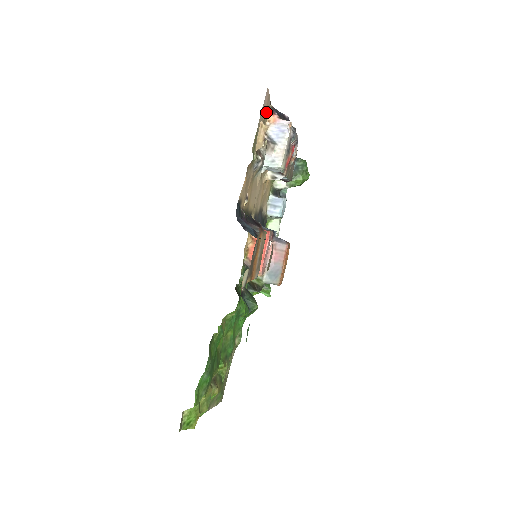
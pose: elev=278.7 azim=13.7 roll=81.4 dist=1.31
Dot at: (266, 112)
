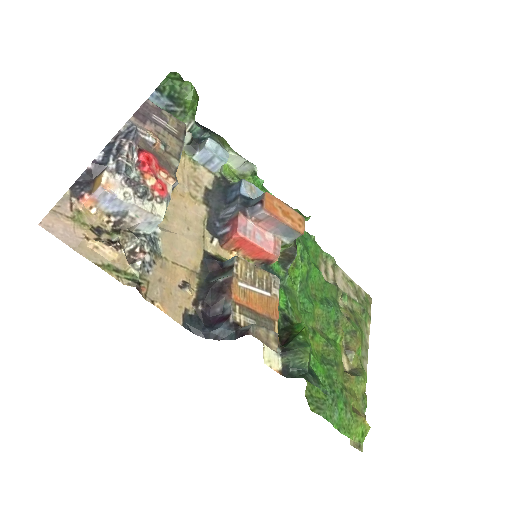
Dot at: (77, 219)
